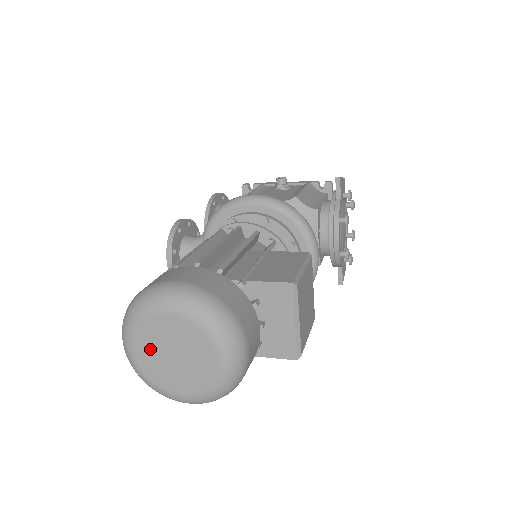
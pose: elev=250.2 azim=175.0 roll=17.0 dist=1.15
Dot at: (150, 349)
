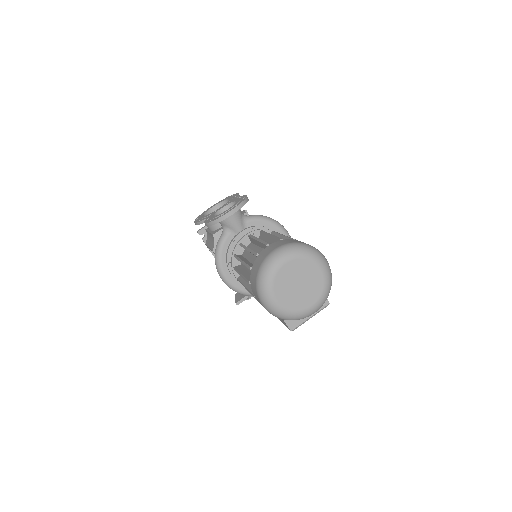
Dot at: (294, 271)
